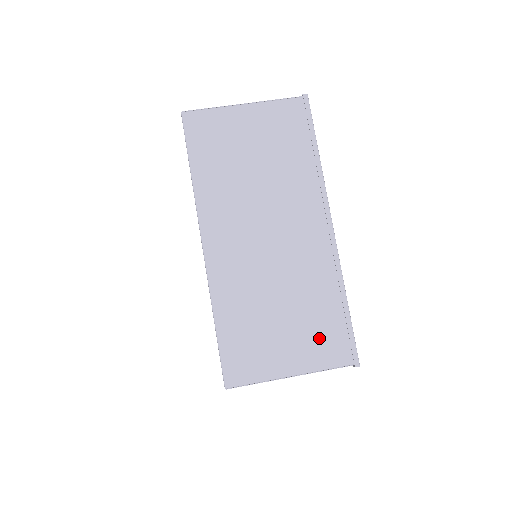
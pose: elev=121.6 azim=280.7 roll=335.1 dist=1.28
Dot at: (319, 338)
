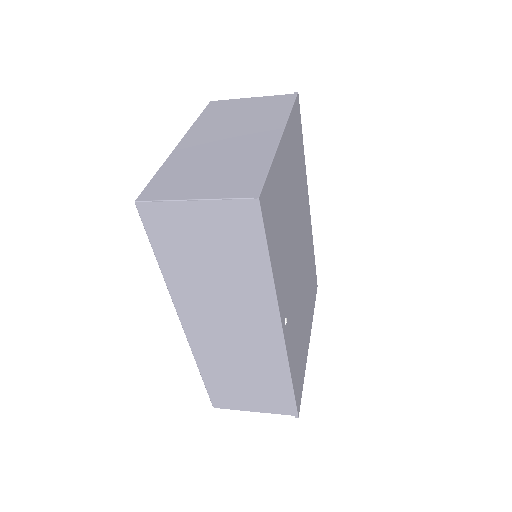
Dot at: (233, 182)
